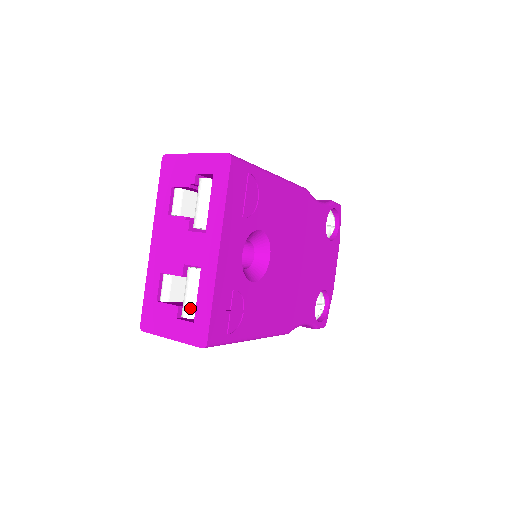
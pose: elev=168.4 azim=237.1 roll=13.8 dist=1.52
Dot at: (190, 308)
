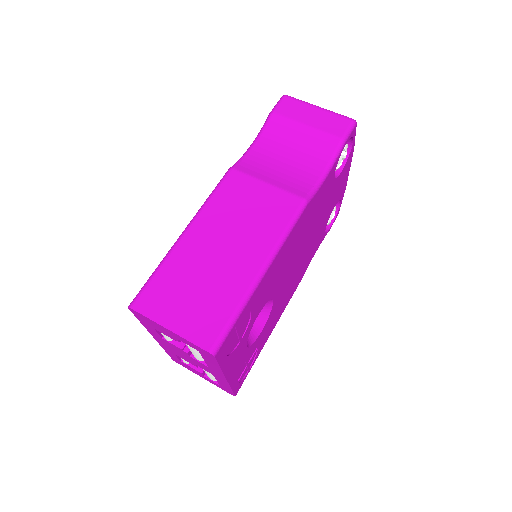
Dot at: (213, 379)
